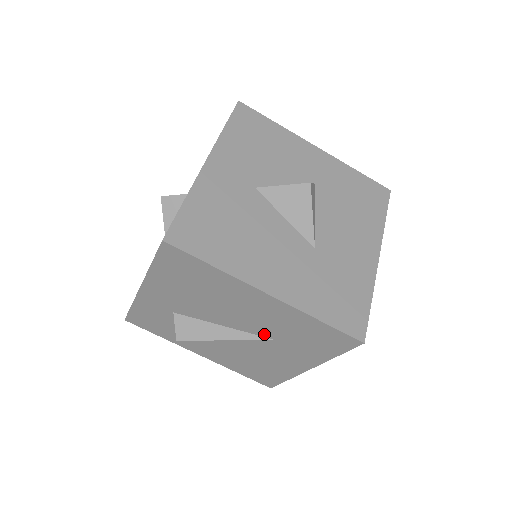
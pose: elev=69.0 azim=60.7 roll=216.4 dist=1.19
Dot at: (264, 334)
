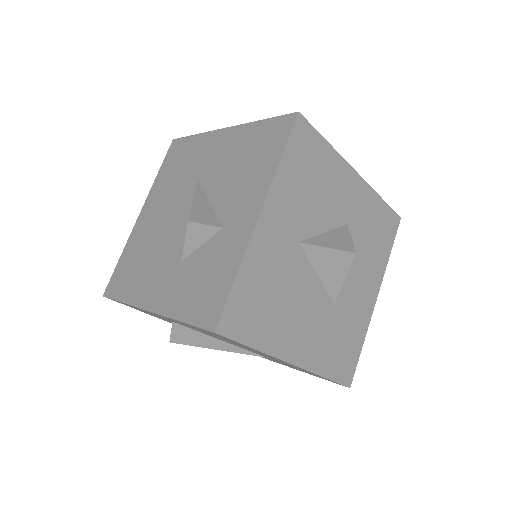
Dot at: (260, 355)
